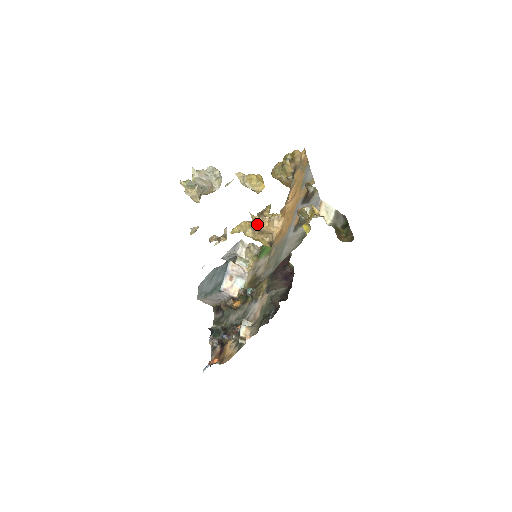
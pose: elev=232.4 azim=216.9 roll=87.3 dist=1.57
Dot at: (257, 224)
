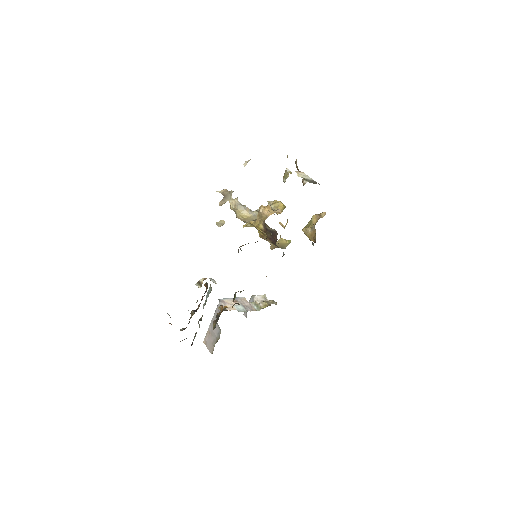
Dot at: (260, 207)
